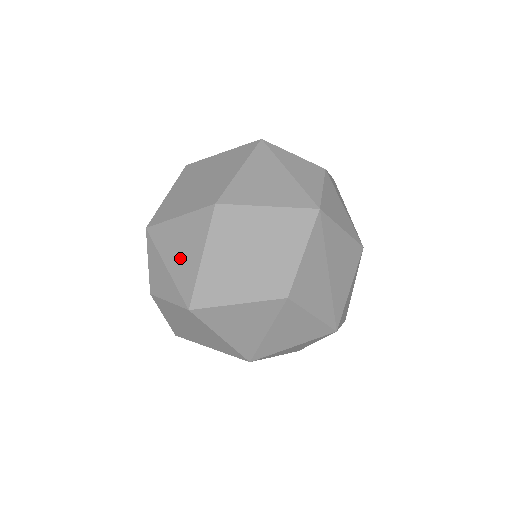
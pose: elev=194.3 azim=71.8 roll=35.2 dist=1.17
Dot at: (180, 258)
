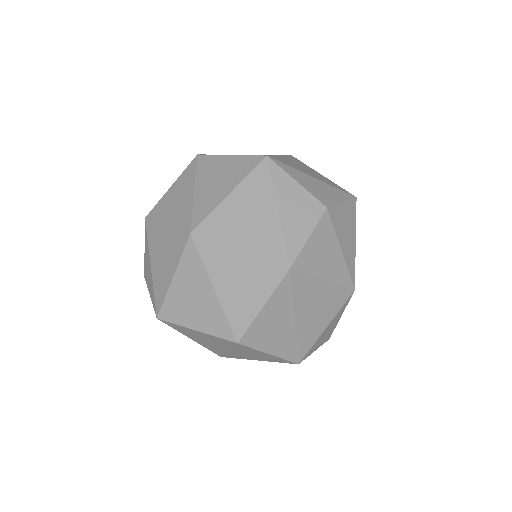
Dot at: (160, 267)
